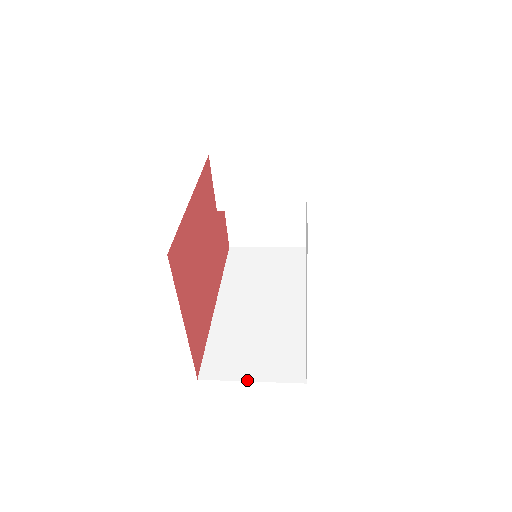
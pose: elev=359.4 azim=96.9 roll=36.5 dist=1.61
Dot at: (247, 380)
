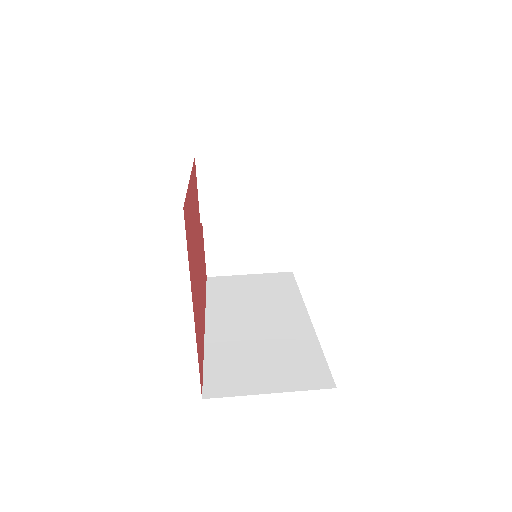
Dot at: (265, 392)
